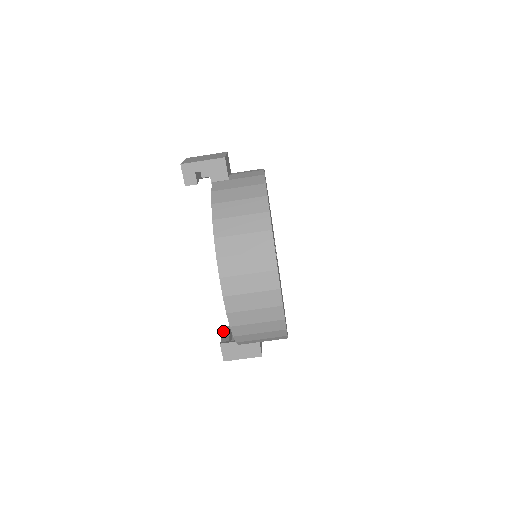
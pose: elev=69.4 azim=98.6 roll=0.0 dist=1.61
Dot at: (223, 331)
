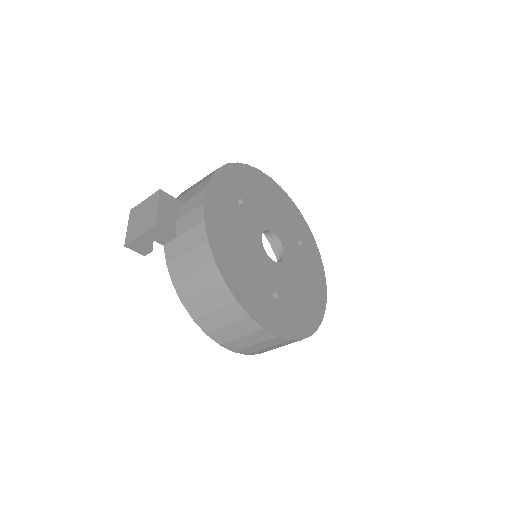
Dot at: occluded
